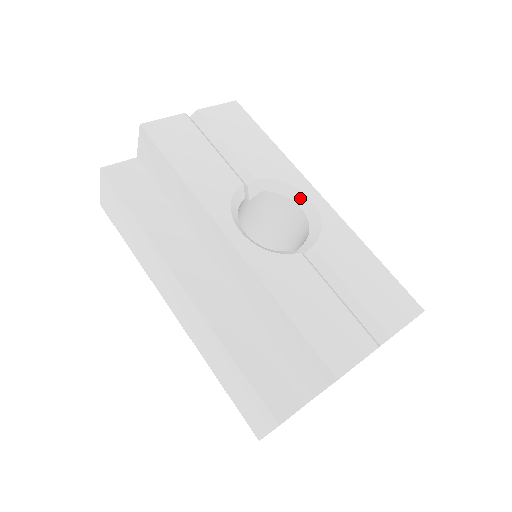
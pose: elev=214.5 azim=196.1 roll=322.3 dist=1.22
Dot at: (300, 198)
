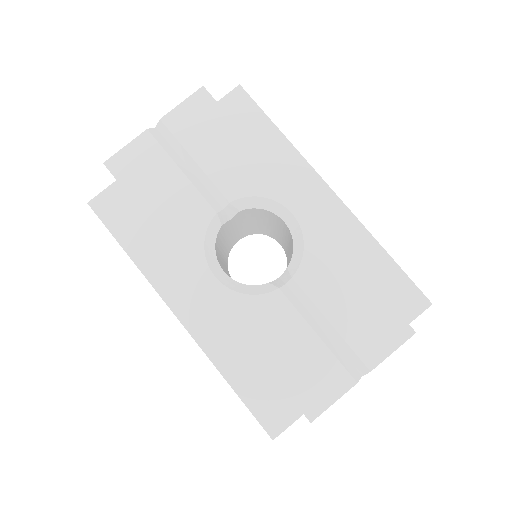
Dot at: (282, 212)
